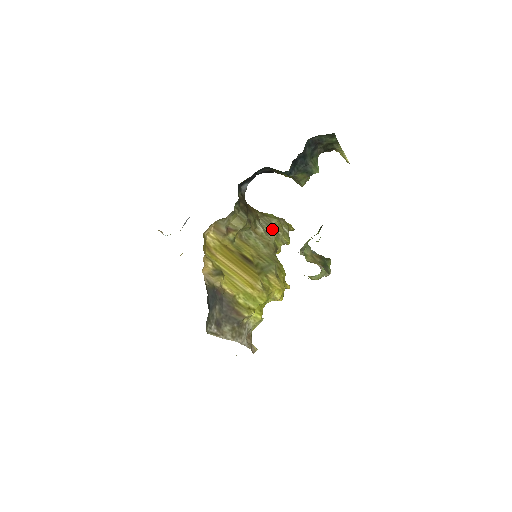
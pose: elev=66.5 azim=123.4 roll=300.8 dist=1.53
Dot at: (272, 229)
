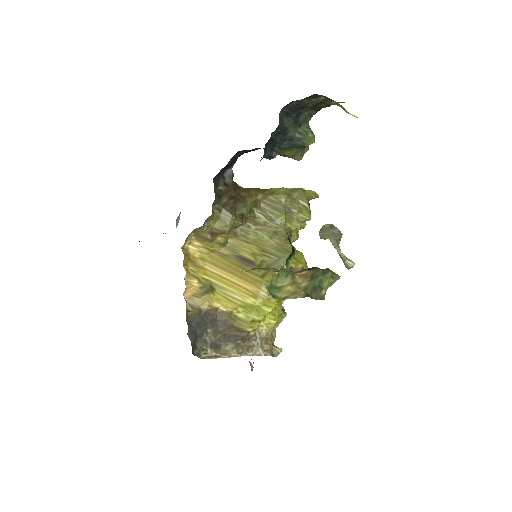
Dot at: (280, 211)
